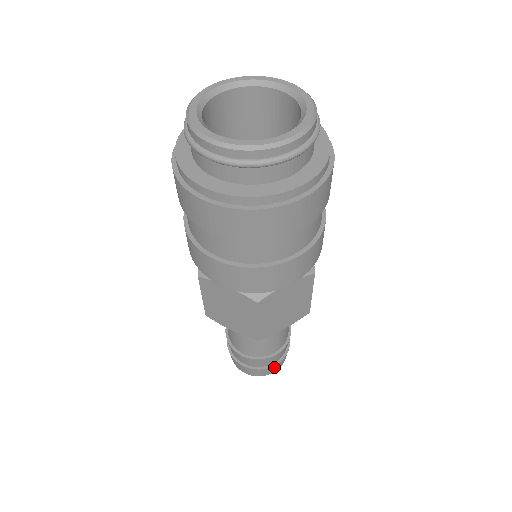
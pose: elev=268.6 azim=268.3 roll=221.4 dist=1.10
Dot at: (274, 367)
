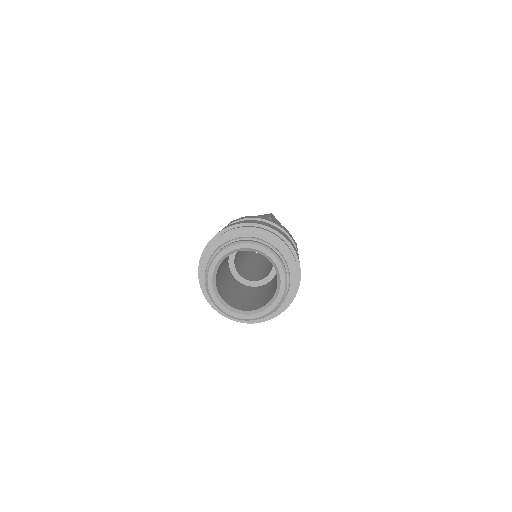
Dot at: occluded
